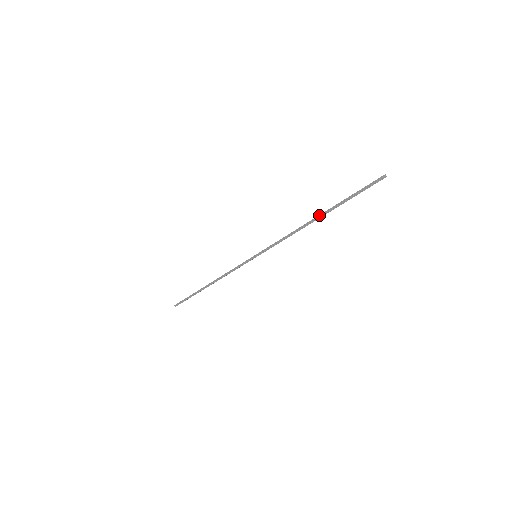
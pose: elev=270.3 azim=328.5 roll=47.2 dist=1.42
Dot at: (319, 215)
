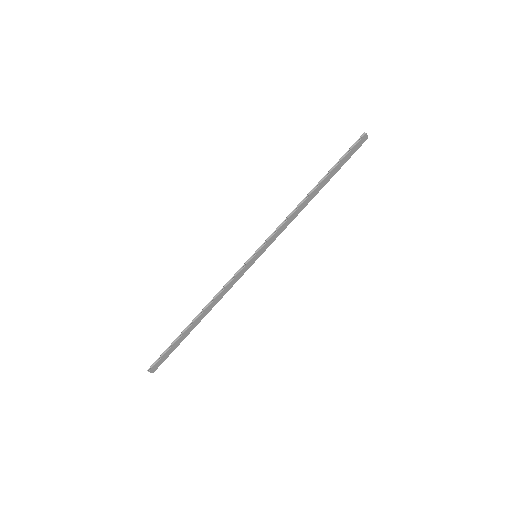
Dot at: occluded
